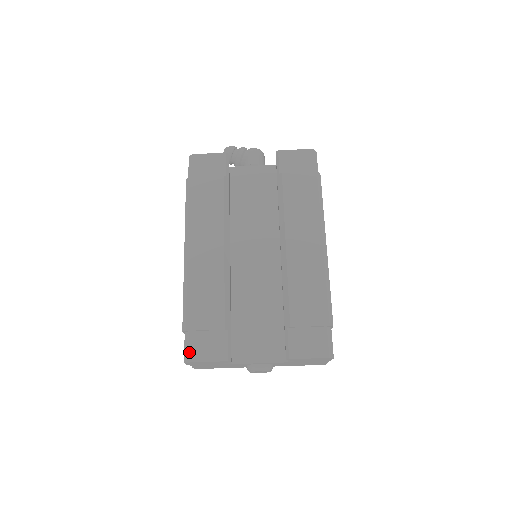
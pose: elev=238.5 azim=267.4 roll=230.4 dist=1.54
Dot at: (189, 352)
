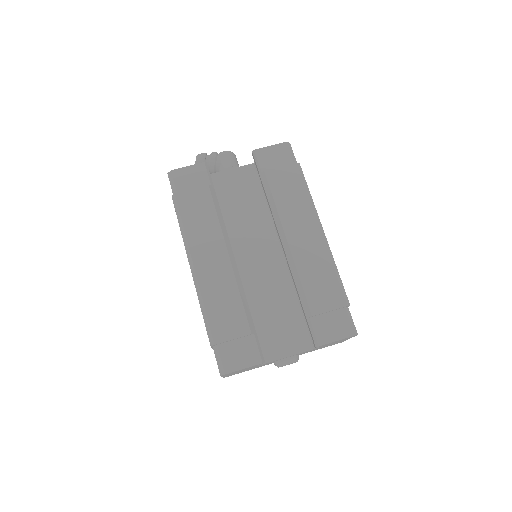
Dot at: (223, 364)
